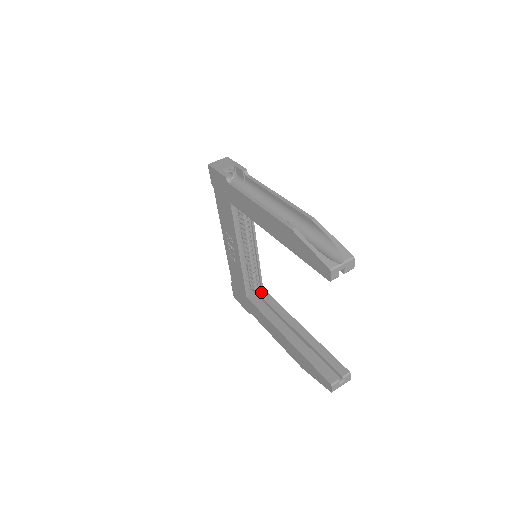
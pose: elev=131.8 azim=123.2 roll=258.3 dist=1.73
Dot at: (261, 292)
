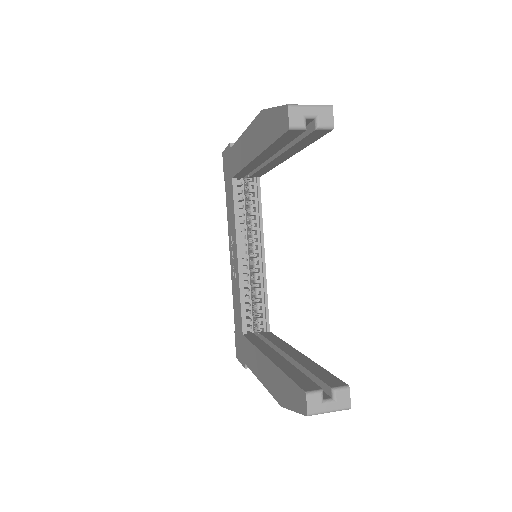
Dot at: (265, 332)
